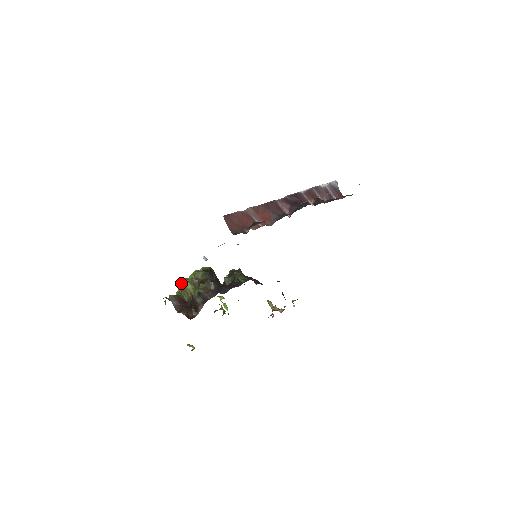
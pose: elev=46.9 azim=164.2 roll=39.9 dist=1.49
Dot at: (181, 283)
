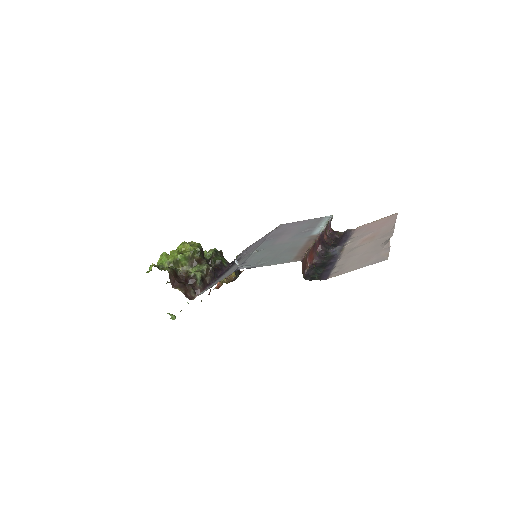
Dot at: (176, 256)
